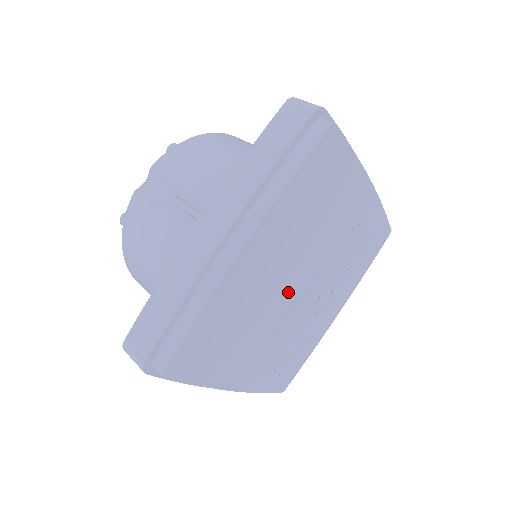
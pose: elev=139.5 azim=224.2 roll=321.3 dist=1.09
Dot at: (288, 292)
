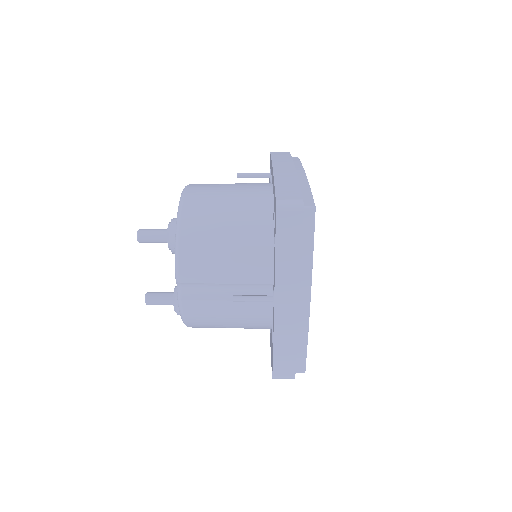
Dot at: occluded
